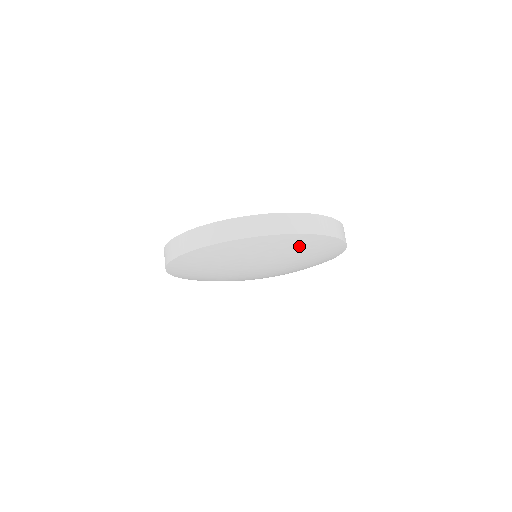
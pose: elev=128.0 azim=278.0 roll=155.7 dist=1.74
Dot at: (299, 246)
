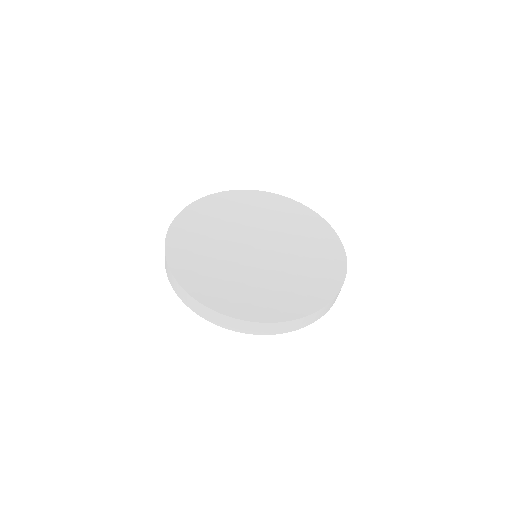
Dot at: occluded
